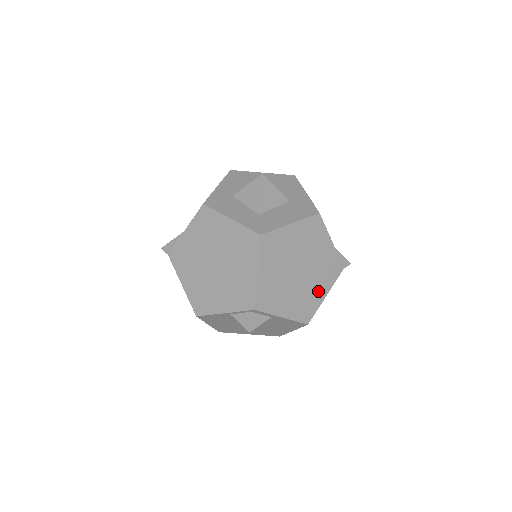
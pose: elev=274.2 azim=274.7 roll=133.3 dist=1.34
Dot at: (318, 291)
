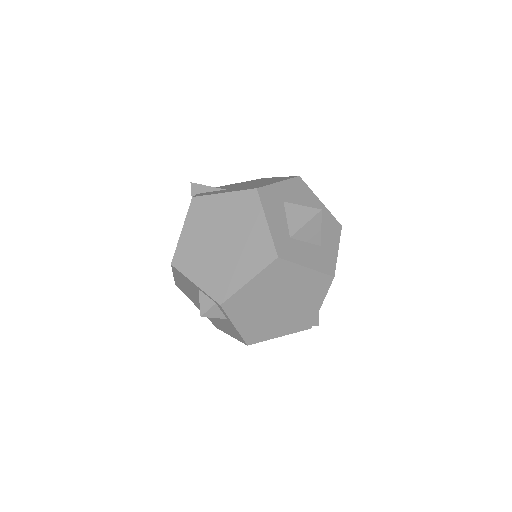
Dot at: (278, 329)
